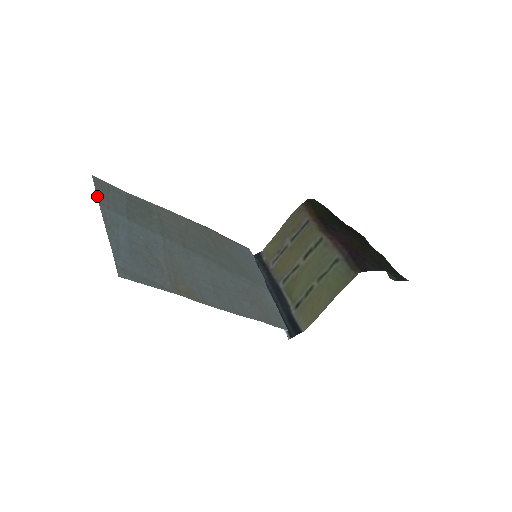
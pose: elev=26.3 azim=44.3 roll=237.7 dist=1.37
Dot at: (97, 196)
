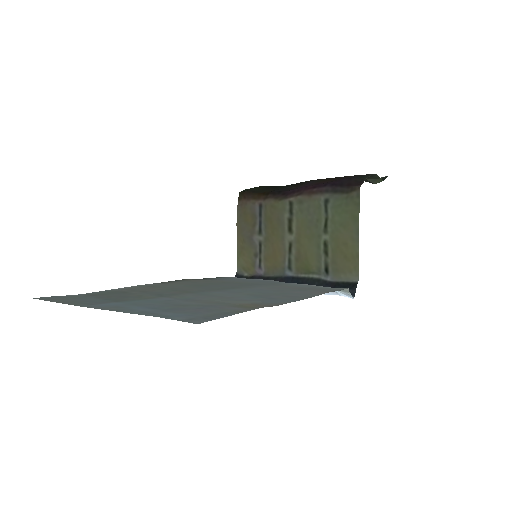
Dot at: occluded
